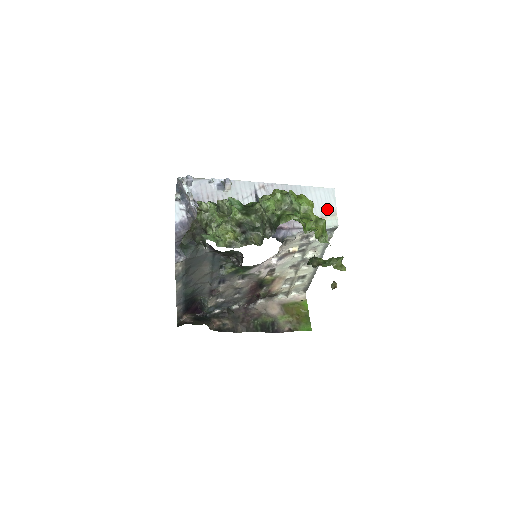
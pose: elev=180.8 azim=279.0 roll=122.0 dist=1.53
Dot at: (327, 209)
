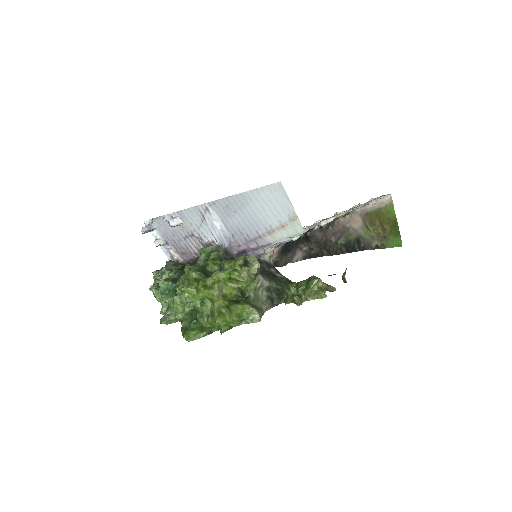
Dot at: (283, 213)
